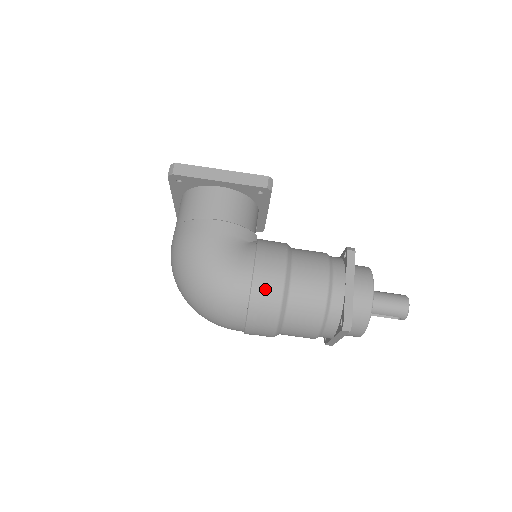
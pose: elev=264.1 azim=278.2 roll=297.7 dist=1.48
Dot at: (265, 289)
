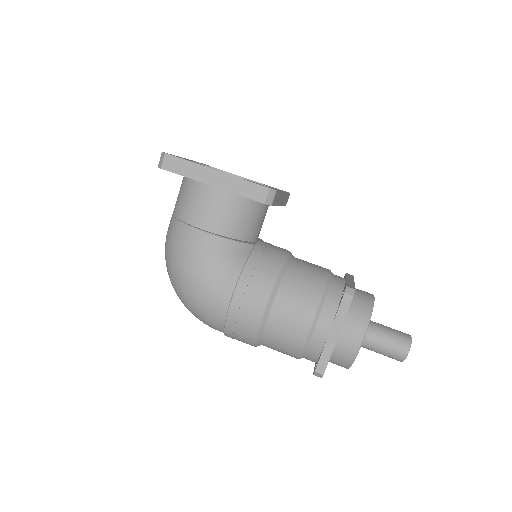
Dot at: (241, 320)
